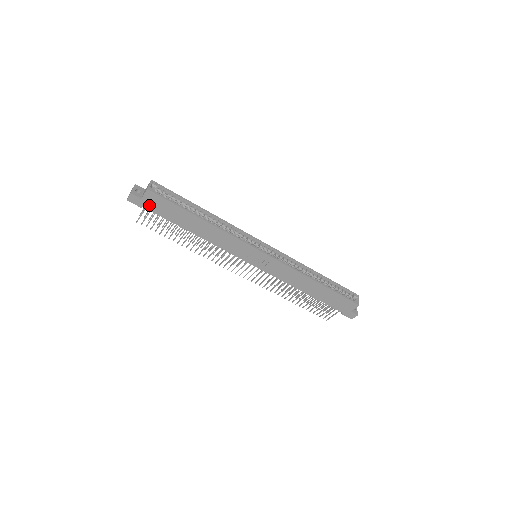
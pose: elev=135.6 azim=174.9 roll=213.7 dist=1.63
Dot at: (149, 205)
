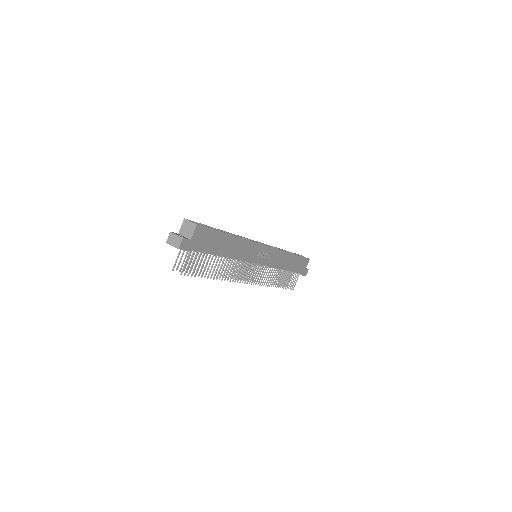
Dot at: (196, 244)
